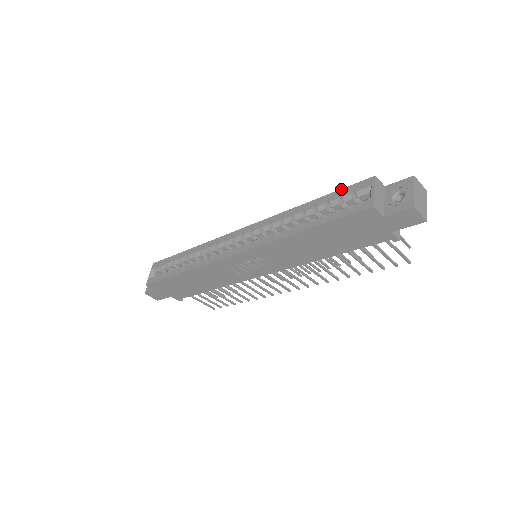
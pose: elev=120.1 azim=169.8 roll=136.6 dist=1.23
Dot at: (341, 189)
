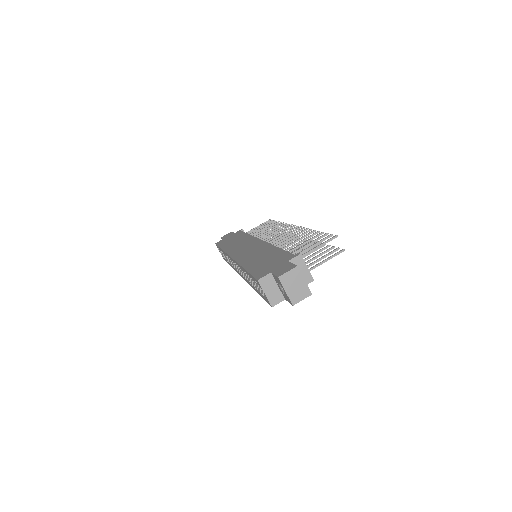
Dot at: (250, 275)
